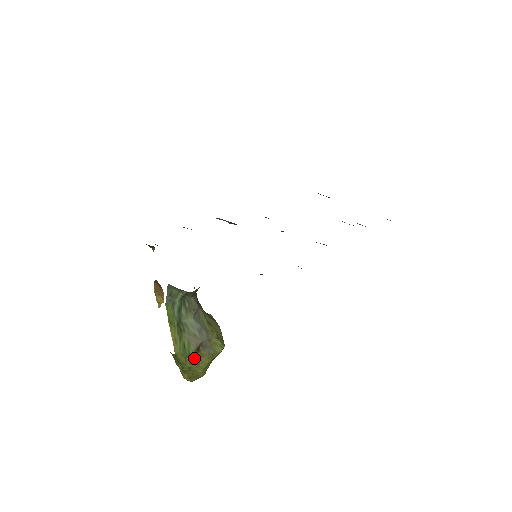
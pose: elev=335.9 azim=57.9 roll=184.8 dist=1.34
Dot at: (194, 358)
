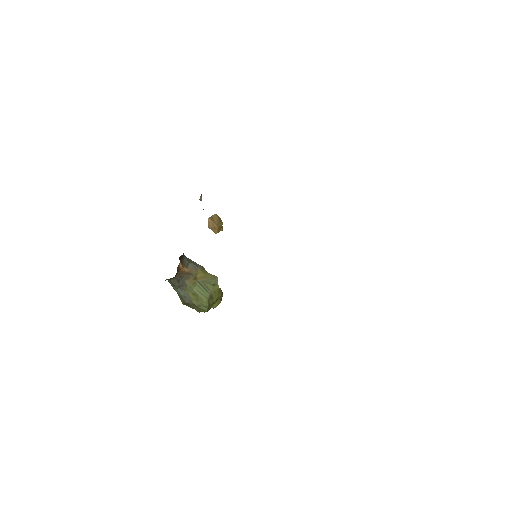
Dot at: (188, 306)
